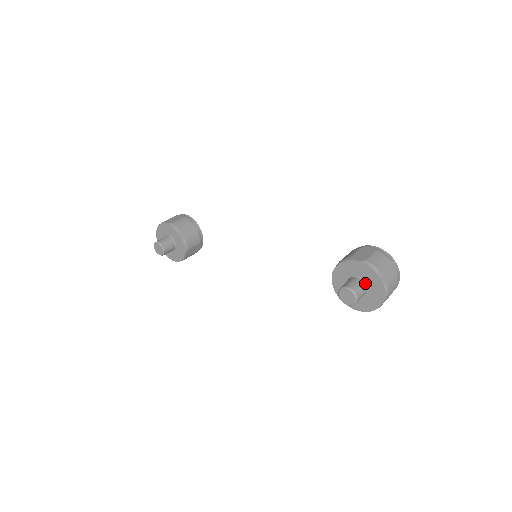
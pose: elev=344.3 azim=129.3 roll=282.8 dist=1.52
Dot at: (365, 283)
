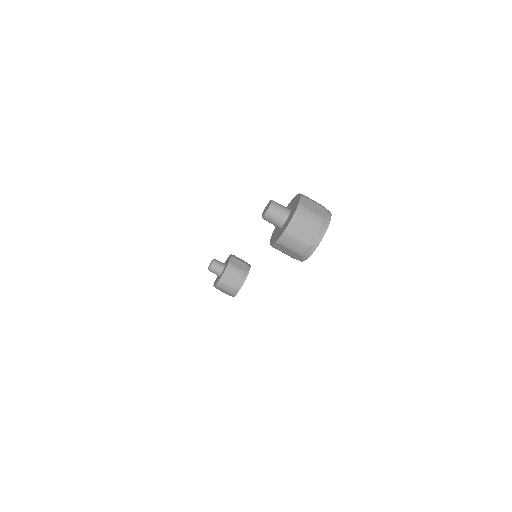
Dot at: (290, 211)
